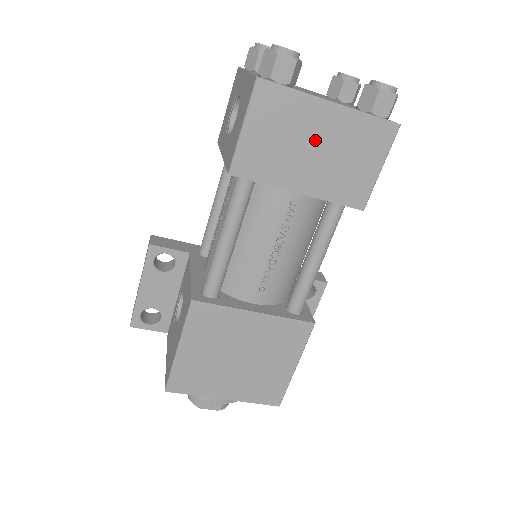
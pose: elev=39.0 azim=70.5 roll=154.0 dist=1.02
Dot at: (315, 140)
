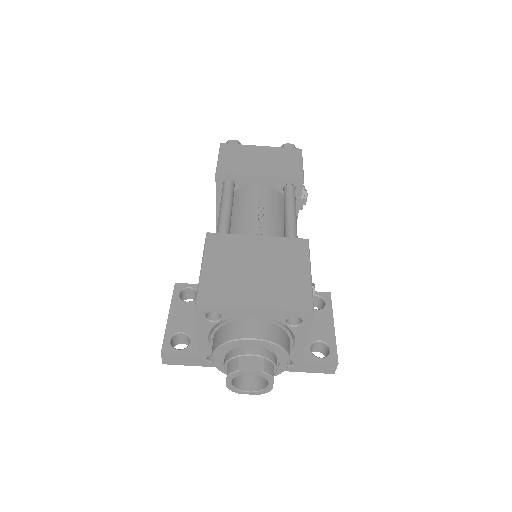
Dot at: (259, 158)
